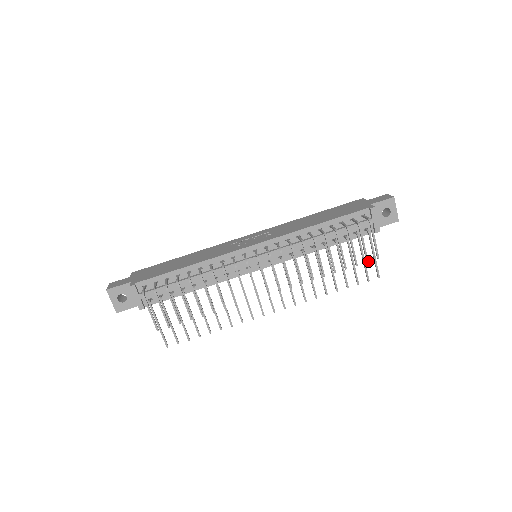
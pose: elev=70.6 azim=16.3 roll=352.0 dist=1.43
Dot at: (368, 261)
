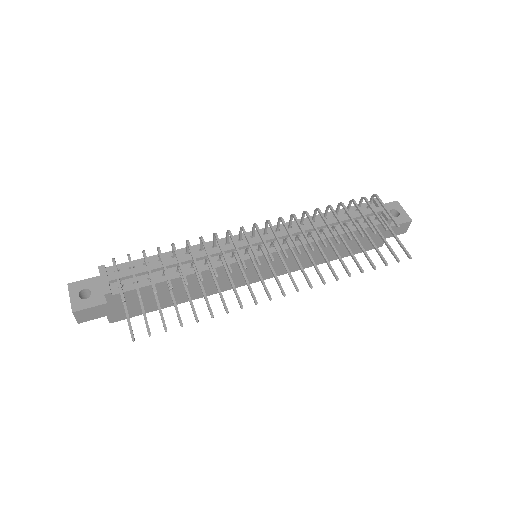
Dot at: (387, 229)
